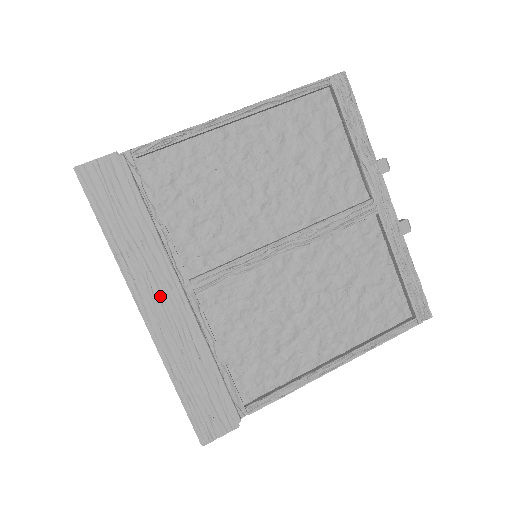
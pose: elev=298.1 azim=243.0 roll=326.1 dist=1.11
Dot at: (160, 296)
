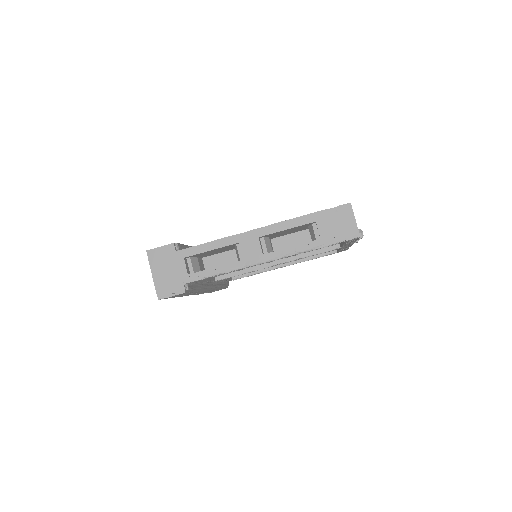
Dot at: occluded
